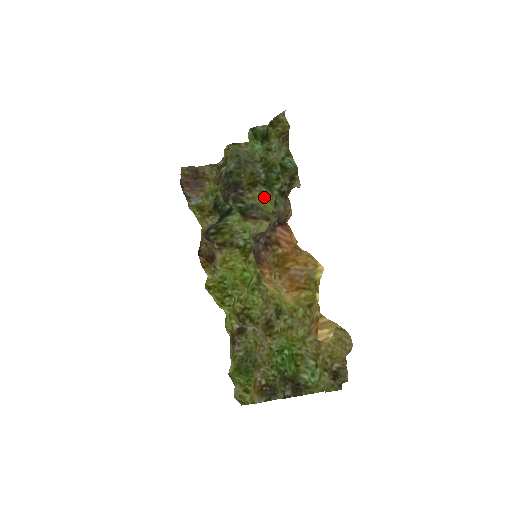
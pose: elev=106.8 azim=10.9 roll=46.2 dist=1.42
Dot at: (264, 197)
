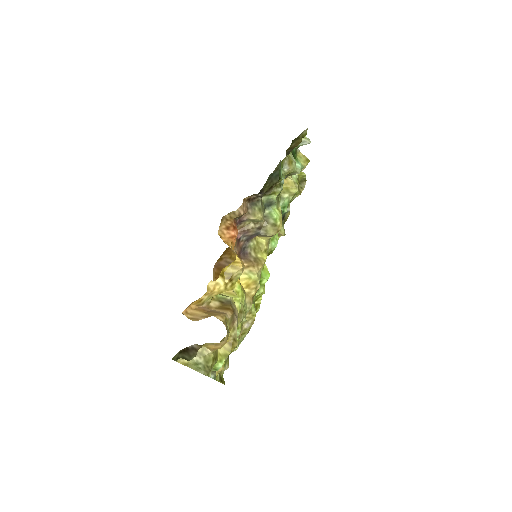
Dot at: occluded
